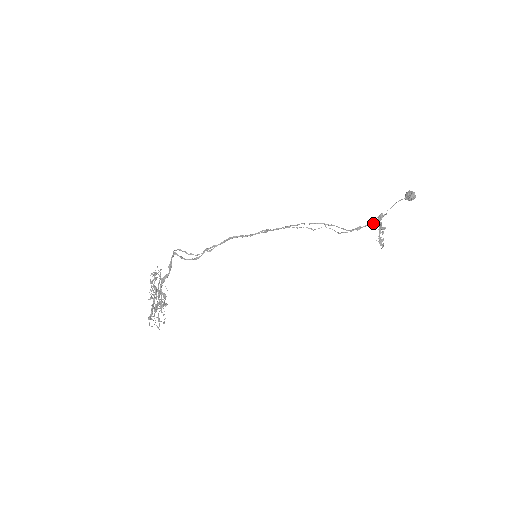
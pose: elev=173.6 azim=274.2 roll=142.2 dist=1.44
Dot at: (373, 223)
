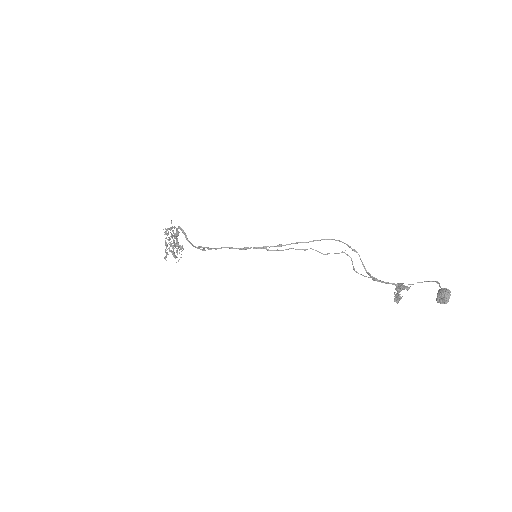
Dot at: (393, 284)
